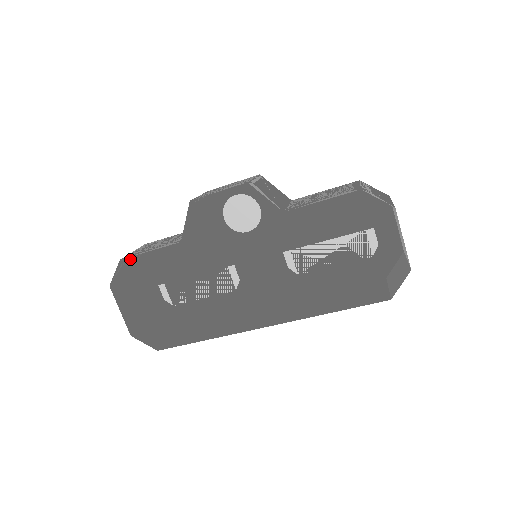
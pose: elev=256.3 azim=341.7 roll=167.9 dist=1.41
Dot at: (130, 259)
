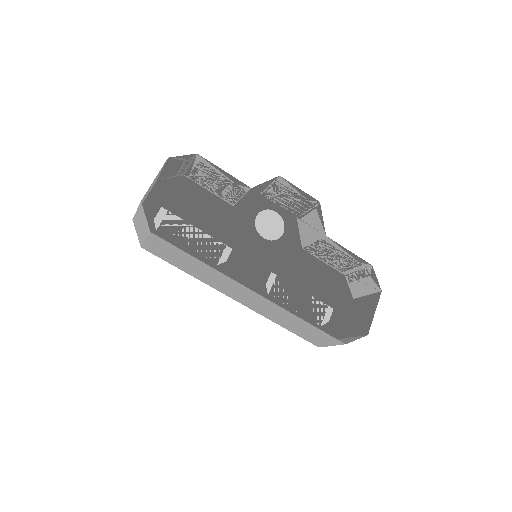
Dot at: (181, 167)
